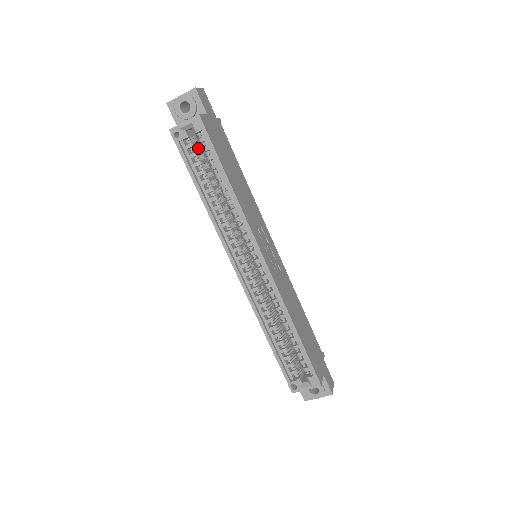
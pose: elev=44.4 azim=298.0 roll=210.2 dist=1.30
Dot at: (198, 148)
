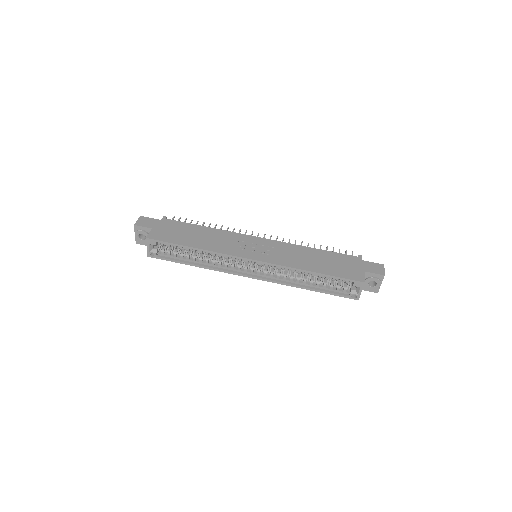
Dot at: occluded
